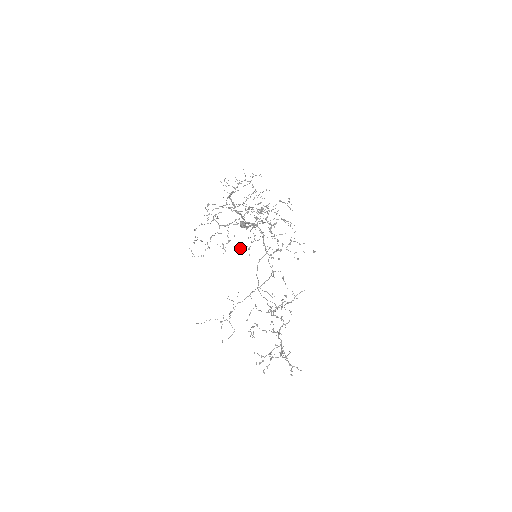
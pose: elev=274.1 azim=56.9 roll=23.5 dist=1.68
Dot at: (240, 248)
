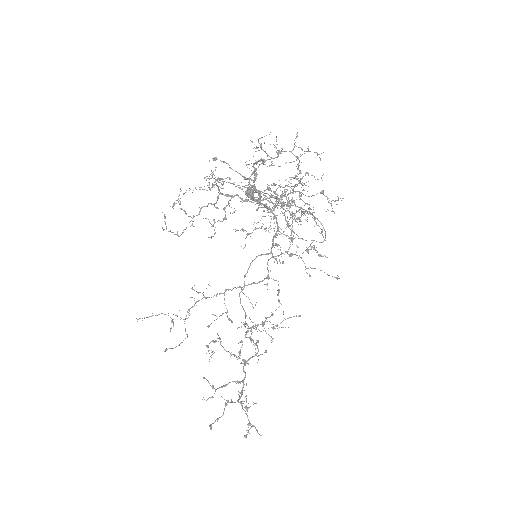
Dot at: (235, 229)
